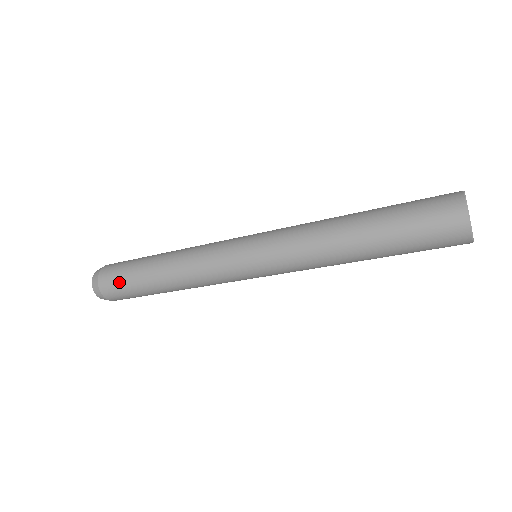
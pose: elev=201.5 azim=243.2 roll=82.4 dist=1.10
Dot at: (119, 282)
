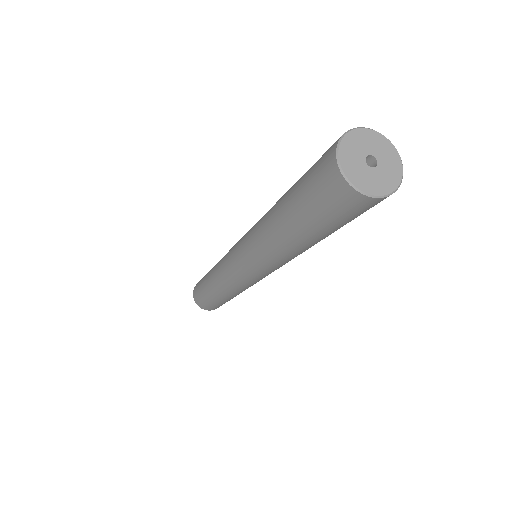
Dot at: (198, 289)
